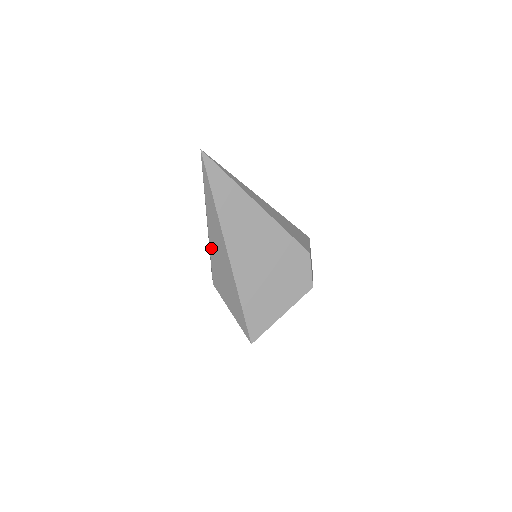
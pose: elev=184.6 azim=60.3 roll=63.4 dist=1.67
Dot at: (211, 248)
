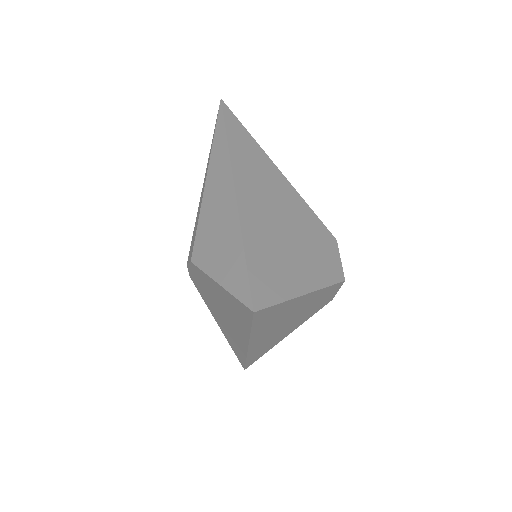
Dot at: (204, 203)
